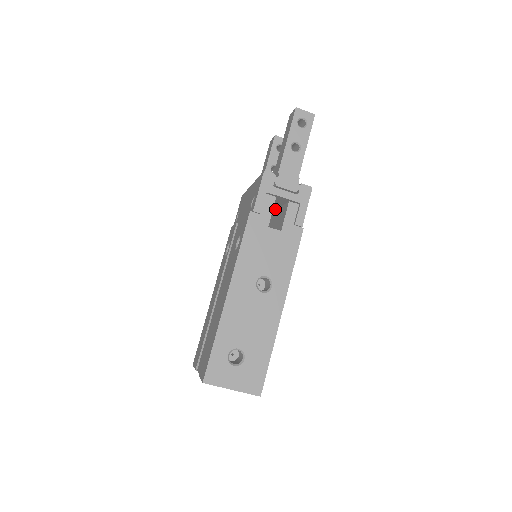
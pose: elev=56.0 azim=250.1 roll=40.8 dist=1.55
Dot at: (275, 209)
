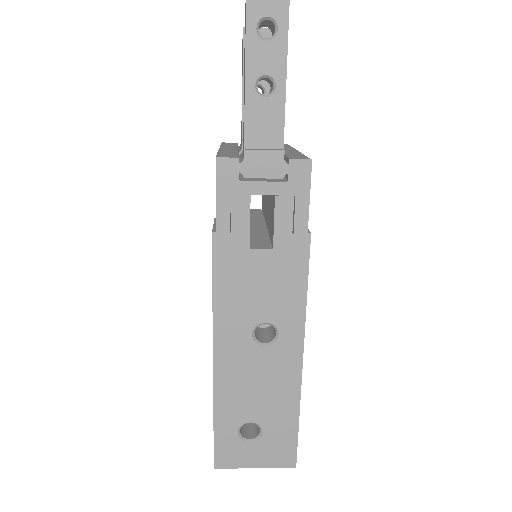
Dot at: occluded
